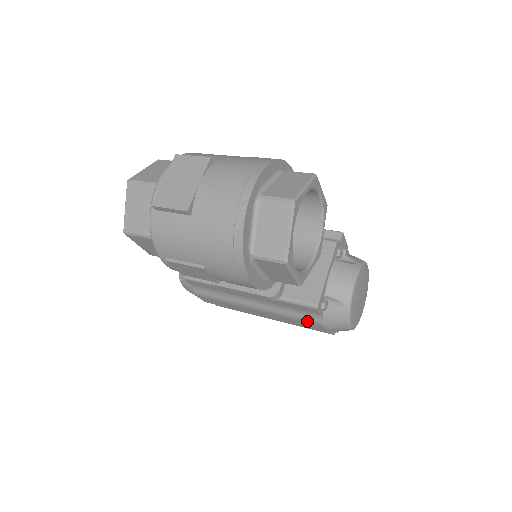
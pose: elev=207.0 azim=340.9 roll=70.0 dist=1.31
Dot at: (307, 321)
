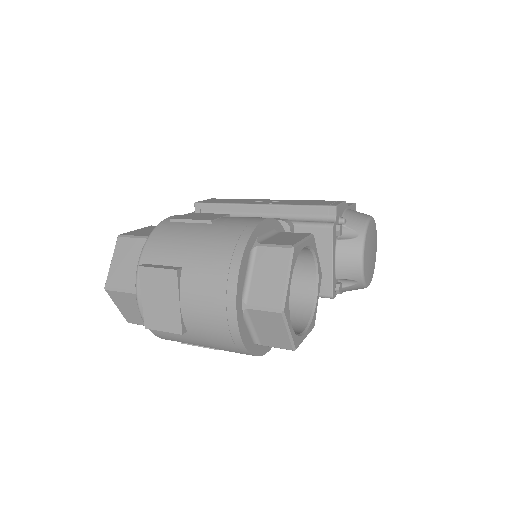
Dot at: occluded
